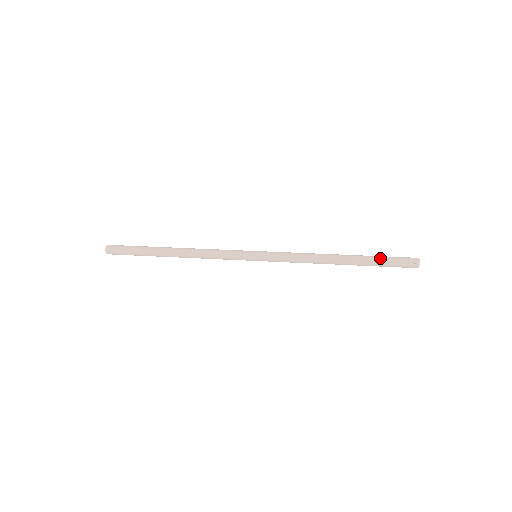
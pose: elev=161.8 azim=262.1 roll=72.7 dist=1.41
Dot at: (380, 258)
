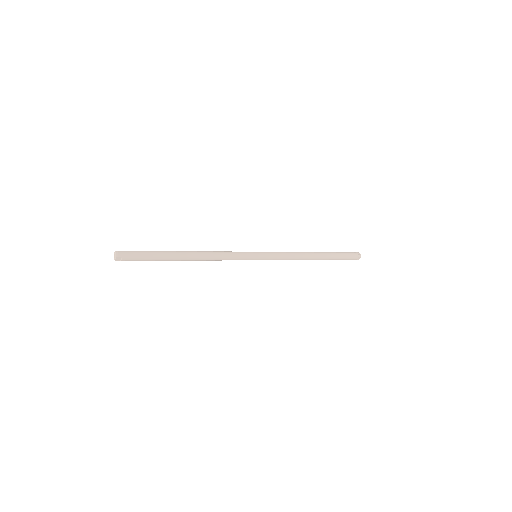
Dot at: (336, 252)
